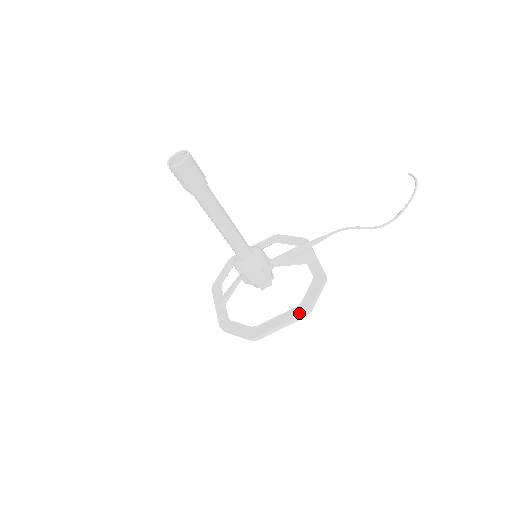
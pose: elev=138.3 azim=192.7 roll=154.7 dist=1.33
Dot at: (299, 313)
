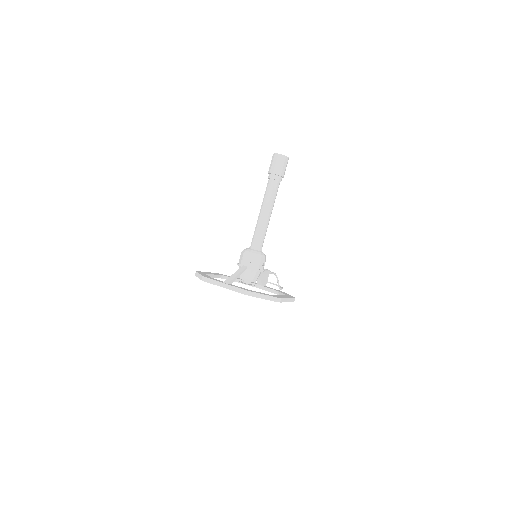
Dot at: (292, 297)
